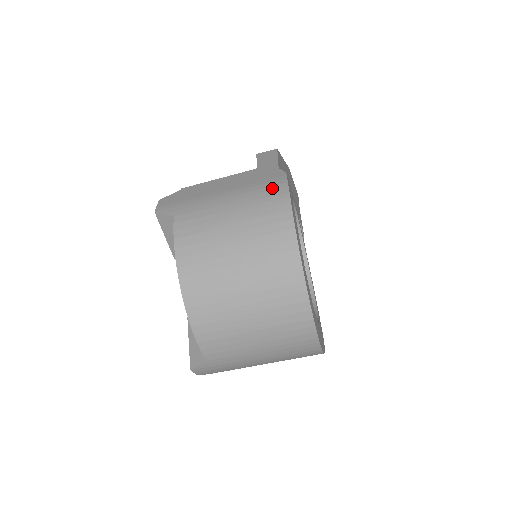
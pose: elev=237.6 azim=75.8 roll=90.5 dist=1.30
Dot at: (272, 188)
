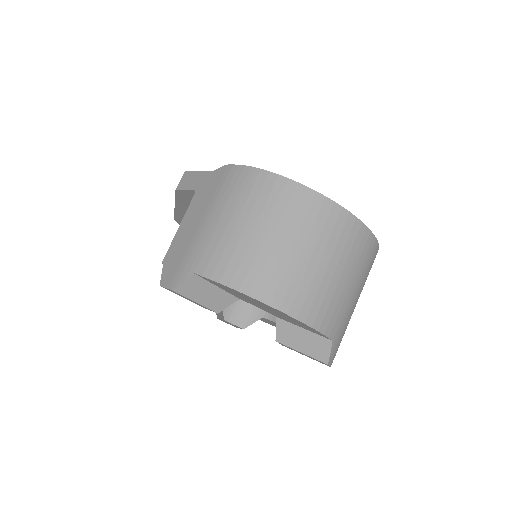
Dot at: (234, 179)
